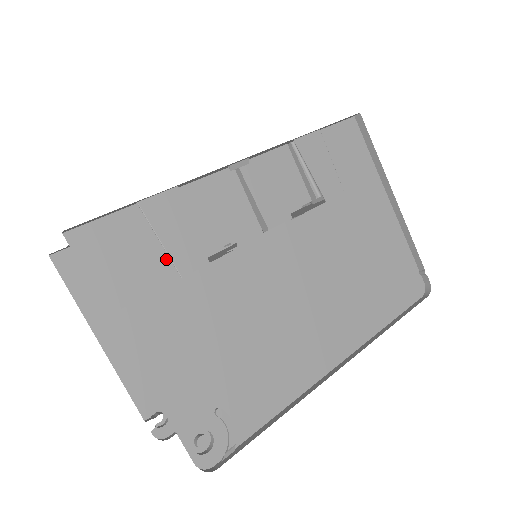
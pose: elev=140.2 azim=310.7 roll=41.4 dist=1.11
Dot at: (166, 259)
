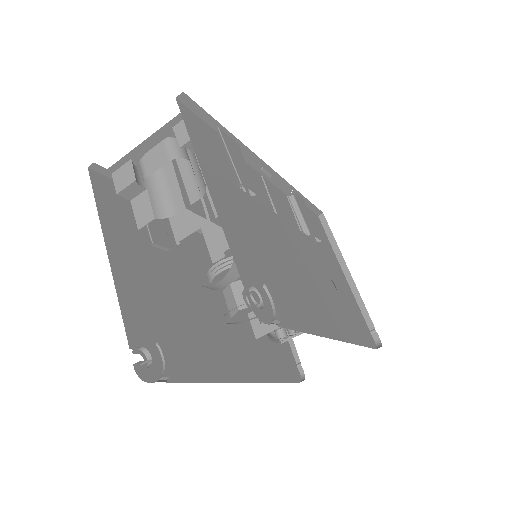
Dot at: (230, 170)
